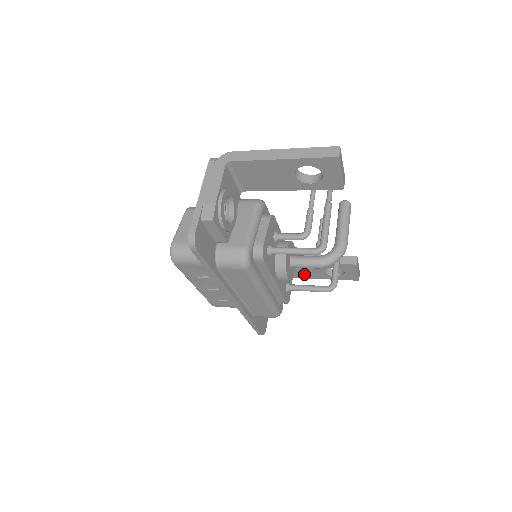
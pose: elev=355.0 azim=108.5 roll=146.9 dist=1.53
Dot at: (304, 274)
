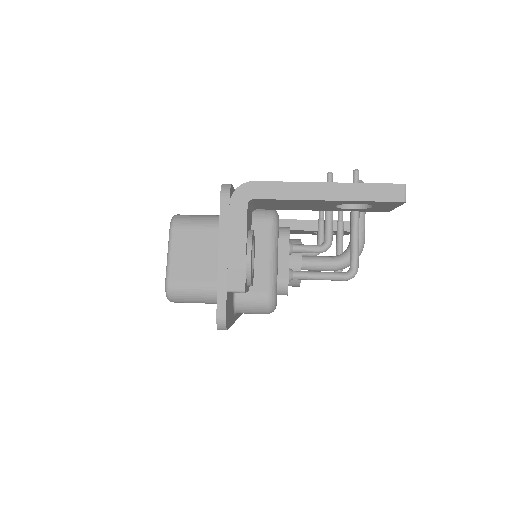
Dot at: occluded
